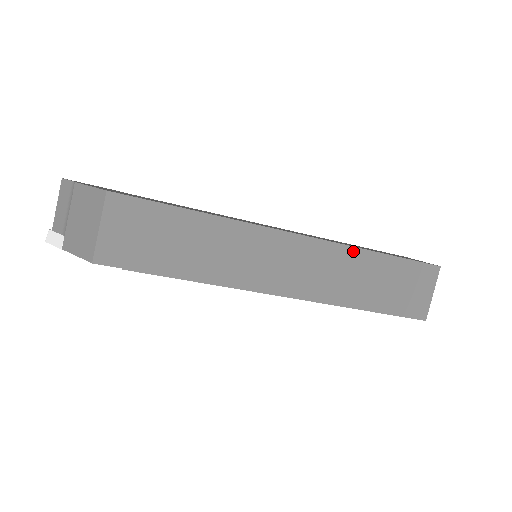
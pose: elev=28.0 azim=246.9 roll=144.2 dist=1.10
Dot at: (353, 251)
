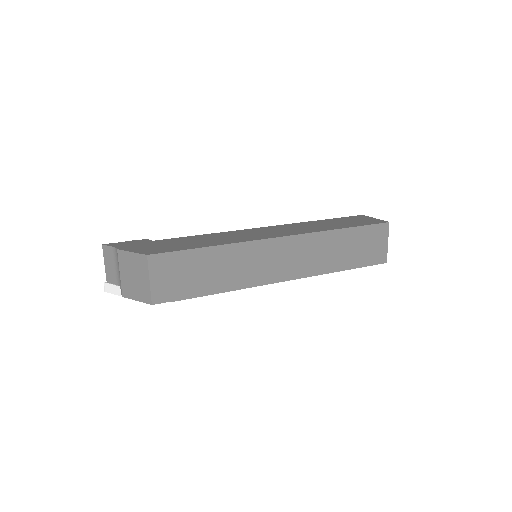
Dot at: (324, 234)
